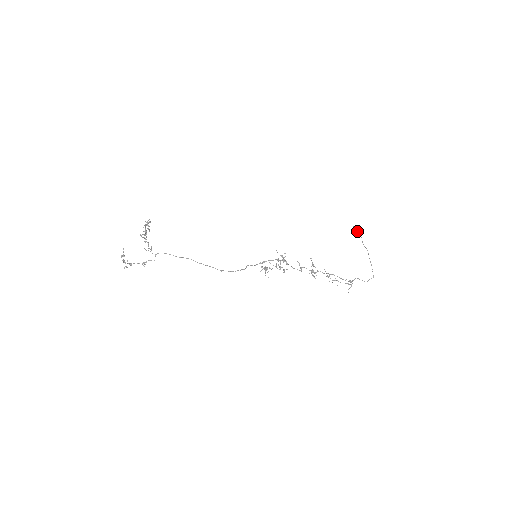
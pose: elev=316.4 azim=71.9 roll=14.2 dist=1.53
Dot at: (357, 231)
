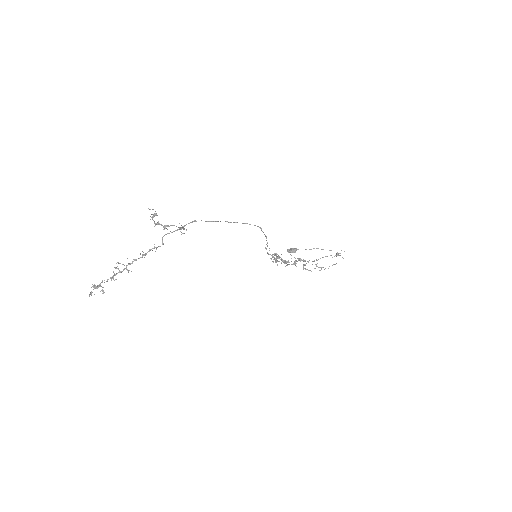
Dot at: (294, 249)
